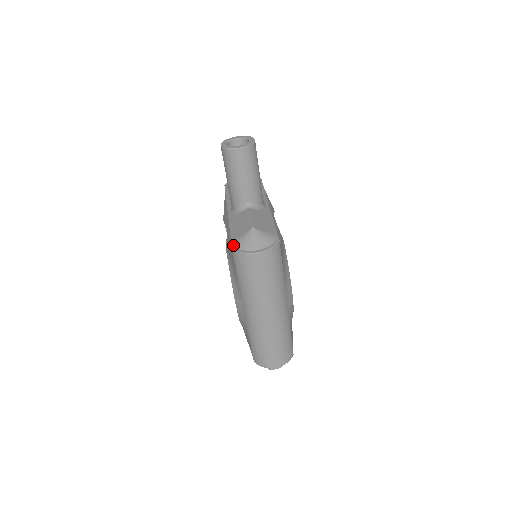
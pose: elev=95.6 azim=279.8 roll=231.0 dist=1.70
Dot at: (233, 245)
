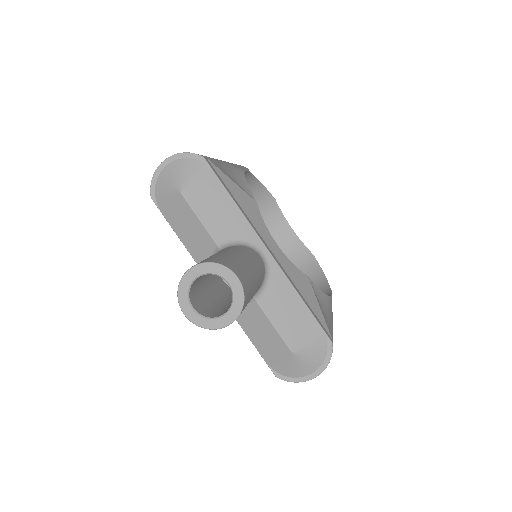
Dot at: (273, 370)
